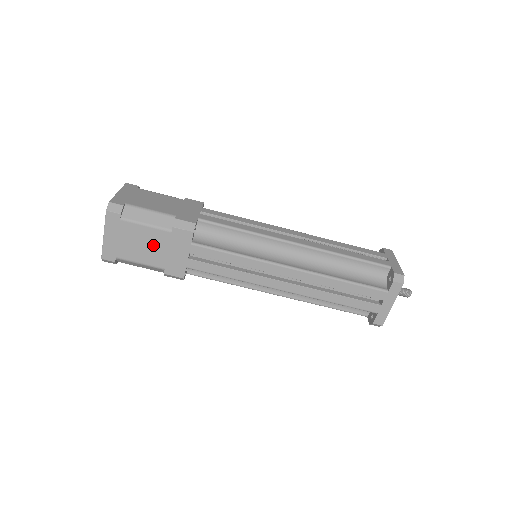
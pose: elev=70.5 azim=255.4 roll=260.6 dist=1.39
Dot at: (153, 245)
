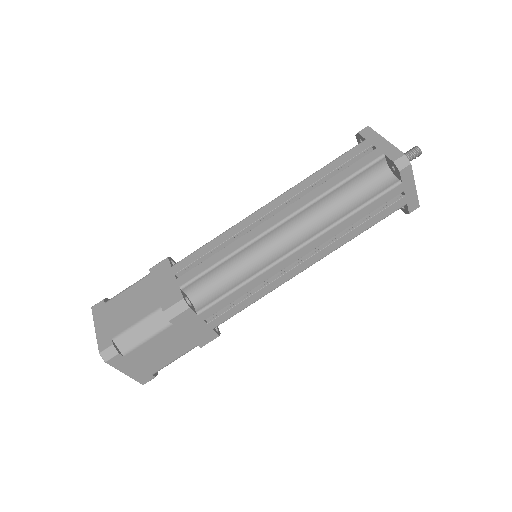
Dot at: (169, 343)
